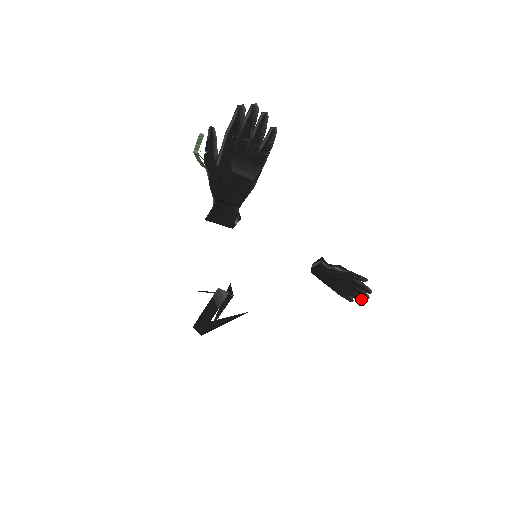
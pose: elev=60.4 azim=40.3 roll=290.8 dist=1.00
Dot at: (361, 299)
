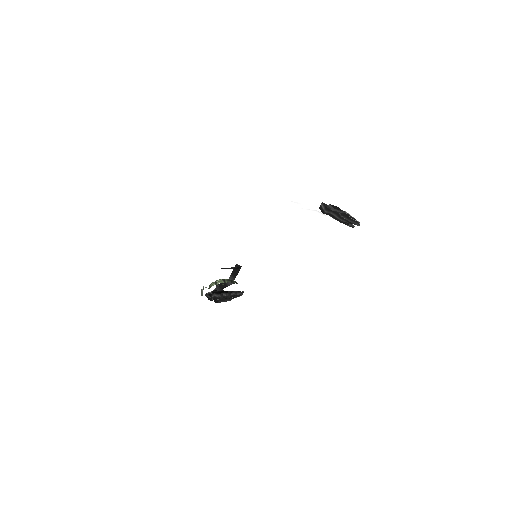
Dot at: occluded
